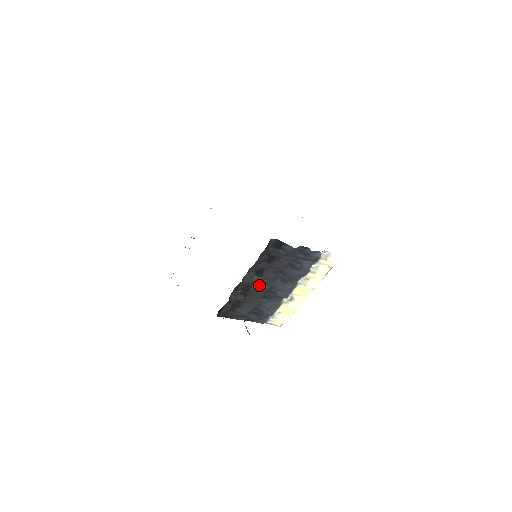
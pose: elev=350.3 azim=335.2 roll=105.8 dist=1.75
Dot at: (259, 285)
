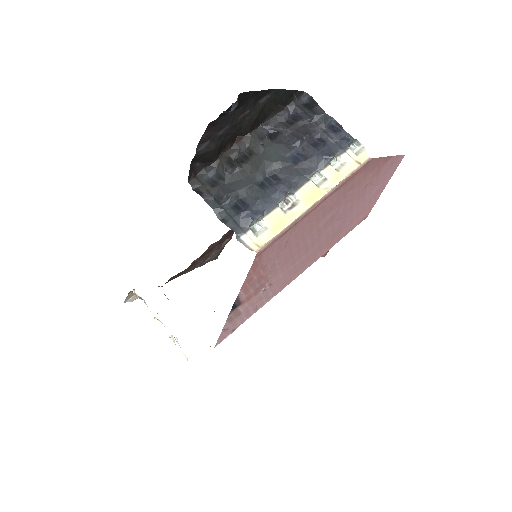
Dot at: (265, 153)
